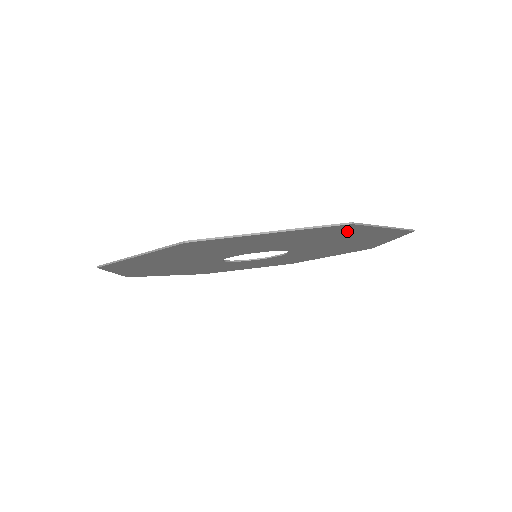
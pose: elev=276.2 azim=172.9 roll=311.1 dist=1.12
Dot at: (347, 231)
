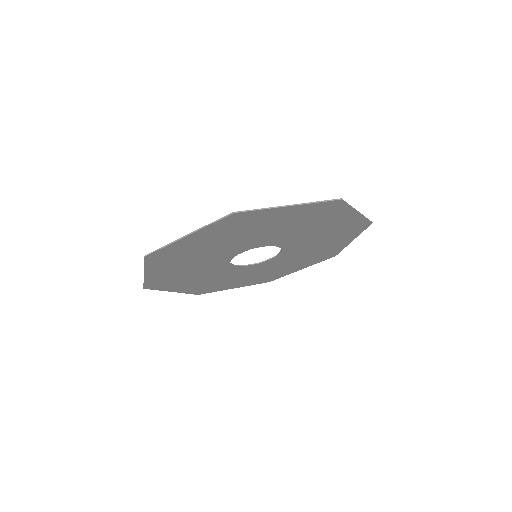
Dot at: (334, 213)
